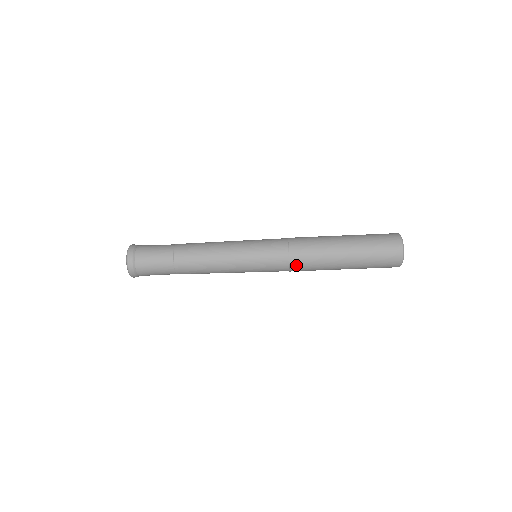
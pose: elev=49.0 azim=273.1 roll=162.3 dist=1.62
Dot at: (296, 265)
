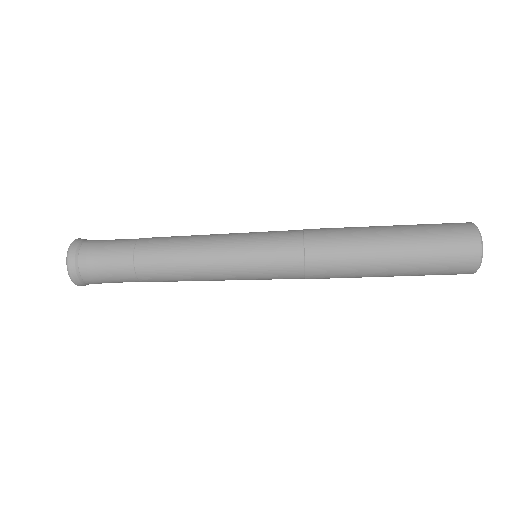
Dot at: (315, 257)
